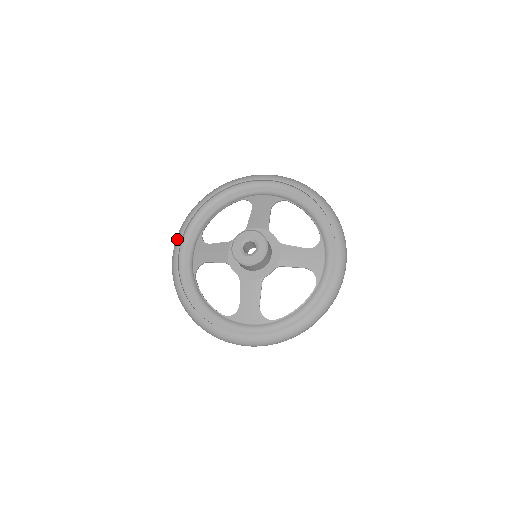
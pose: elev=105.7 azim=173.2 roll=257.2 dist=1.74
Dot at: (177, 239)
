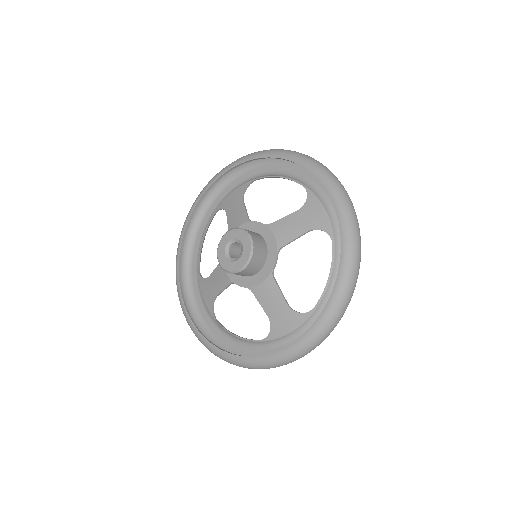
Dot at: occluded
